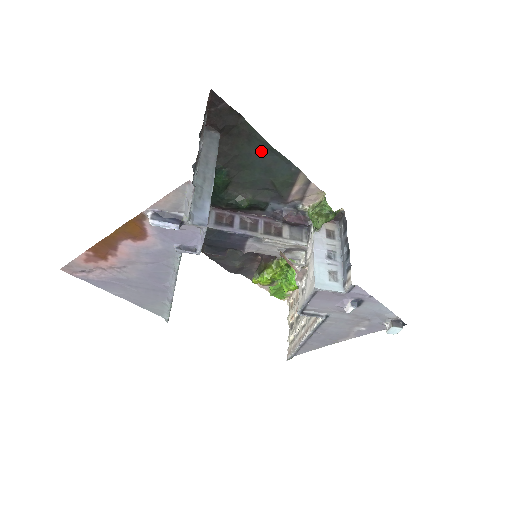
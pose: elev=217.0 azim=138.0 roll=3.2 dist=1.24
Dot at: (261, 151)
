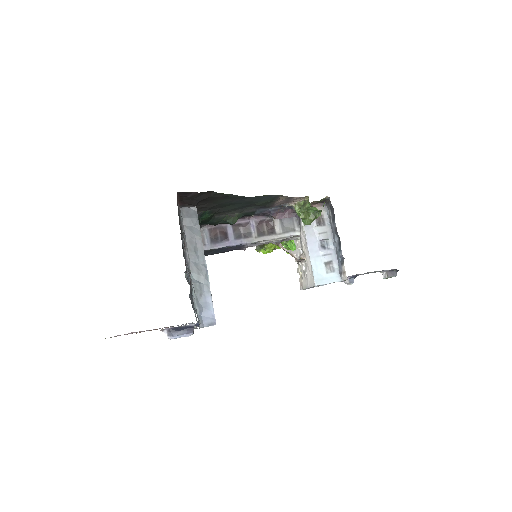
Dot at: (239, 199)
